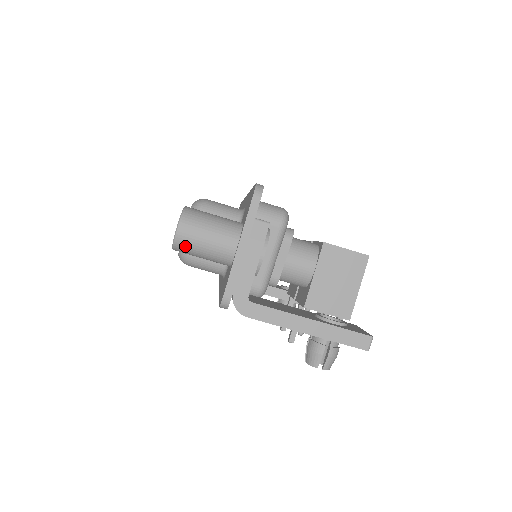
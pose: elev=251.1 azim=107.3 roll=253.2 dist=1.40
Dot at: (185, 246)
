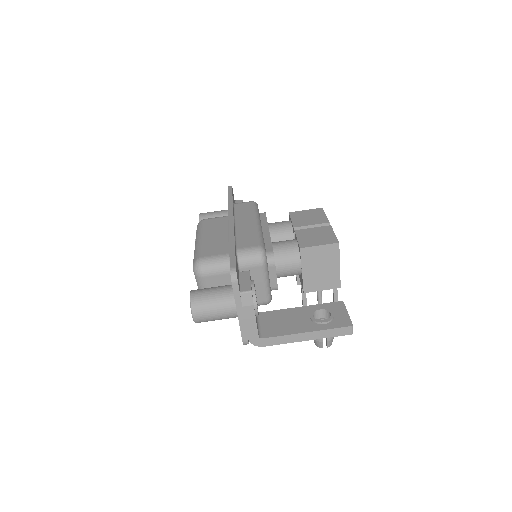
Dot at: occluded
